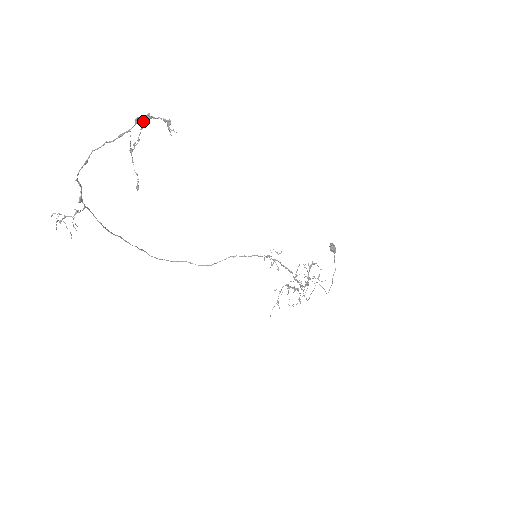
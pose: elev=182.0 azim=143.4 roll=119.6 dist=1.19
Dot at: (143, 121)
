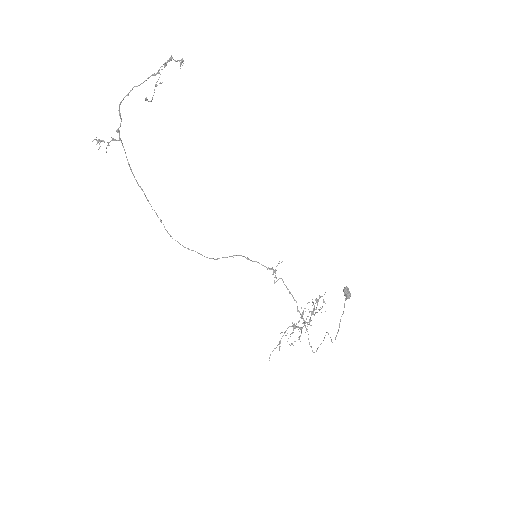
Dot at: (167, 62)
